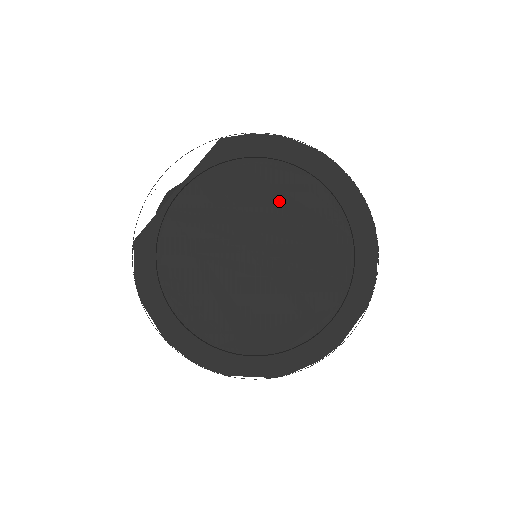
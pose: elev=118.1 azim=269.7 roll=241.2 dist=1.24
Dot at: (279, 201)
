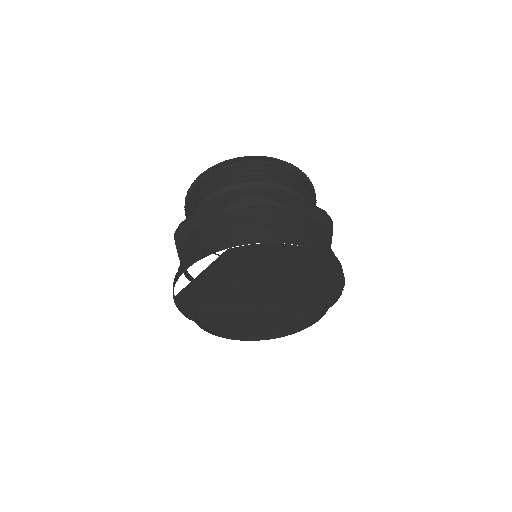
Dot at: (277, 287)
